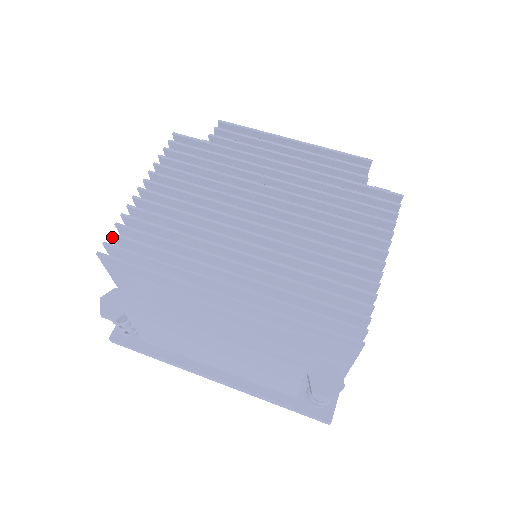
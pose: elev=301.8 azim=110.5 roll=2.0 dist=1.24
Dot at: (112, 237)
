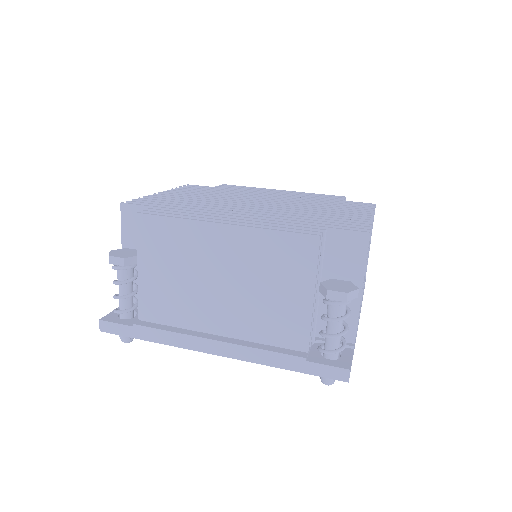
Dot at: occluded
